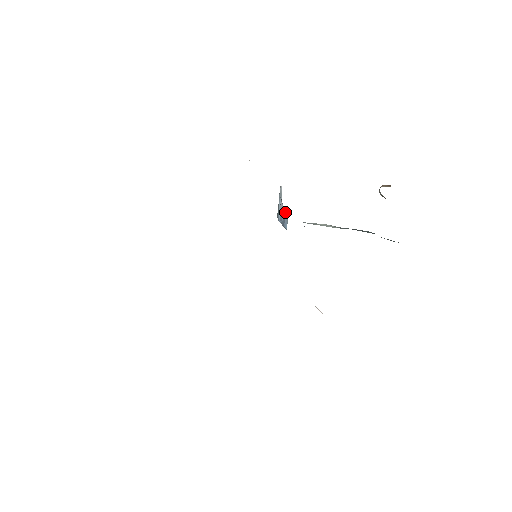
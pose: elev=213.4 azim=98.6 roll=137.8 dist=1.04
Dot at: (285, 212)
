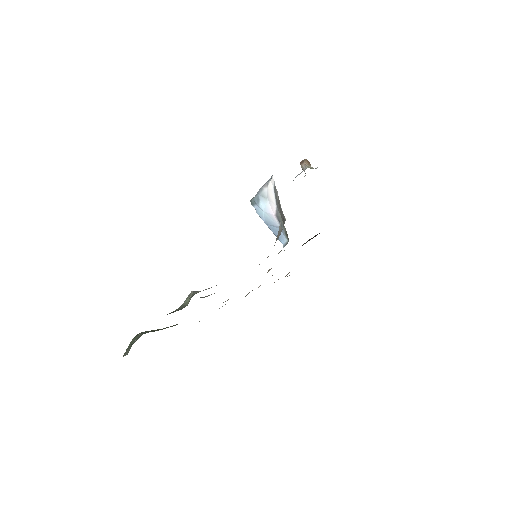
Dot at: occluded
